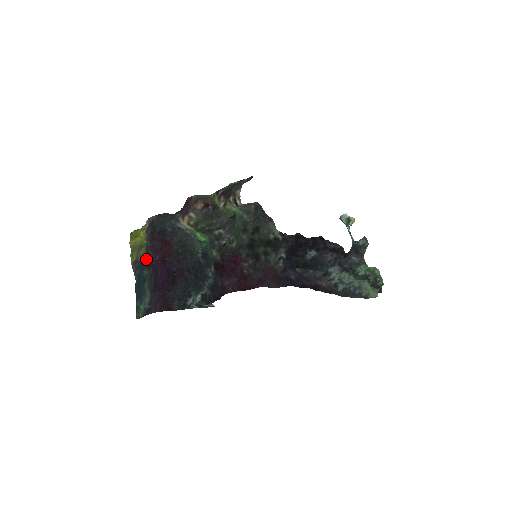
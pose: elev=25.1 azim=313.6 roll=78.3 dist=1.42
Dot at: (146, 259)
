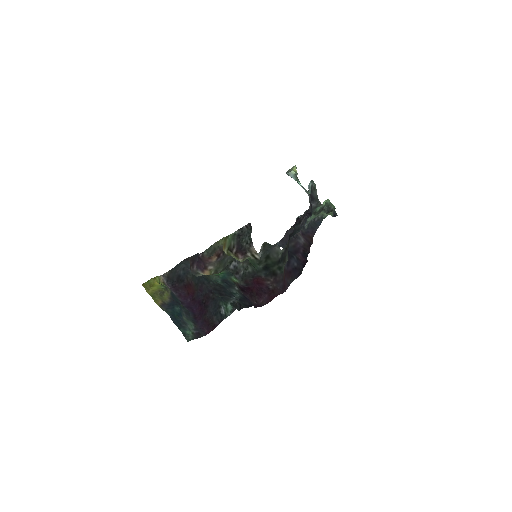
Dot at: (173, 301)
